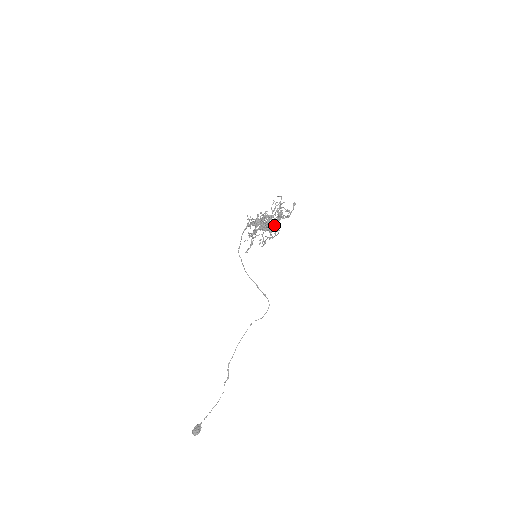
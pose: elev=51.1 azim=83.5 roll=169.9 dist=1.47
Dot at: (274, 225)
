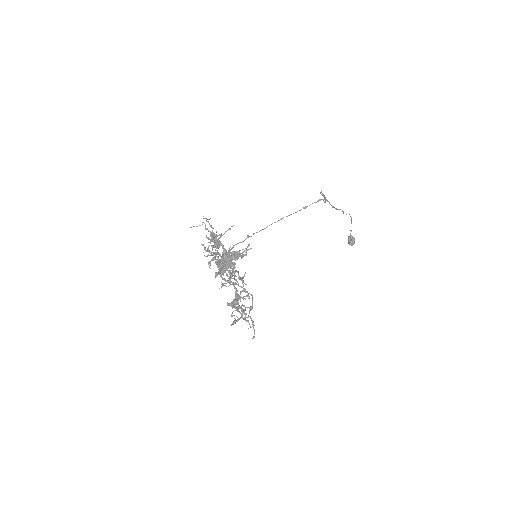
Dot at: (239, 297)
